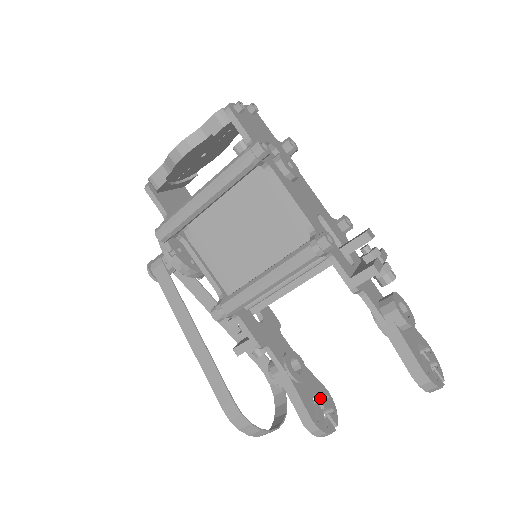
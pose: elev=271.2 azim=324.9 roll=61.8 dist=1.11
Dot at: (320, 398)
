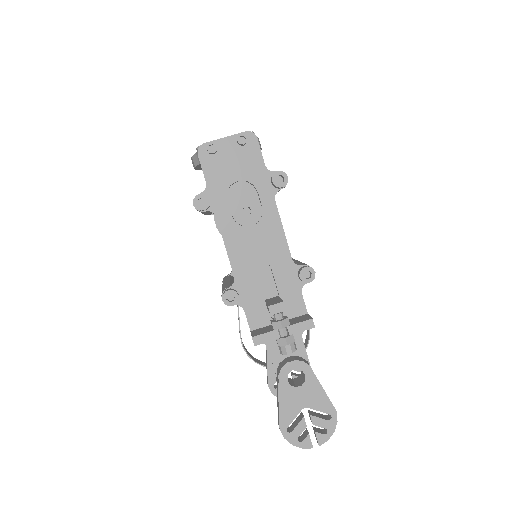
Dot at: occluded
